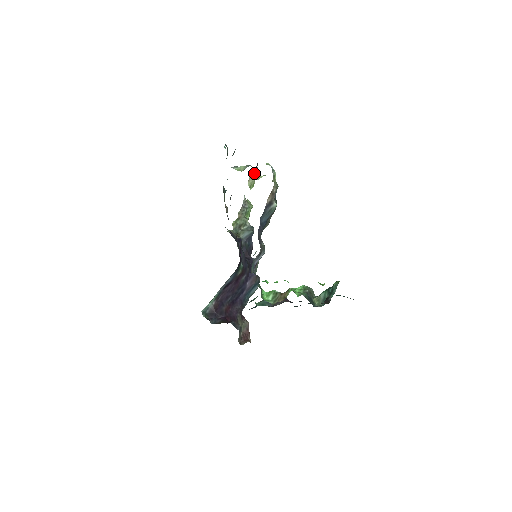
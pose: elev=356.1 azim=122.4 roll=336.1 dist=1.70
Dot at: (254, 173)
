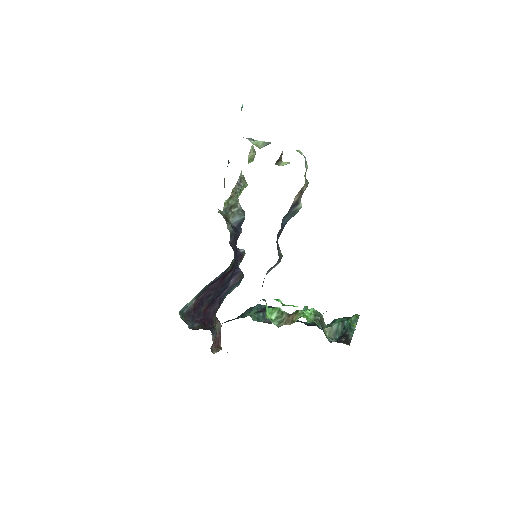
Dot at: (279, 157)
